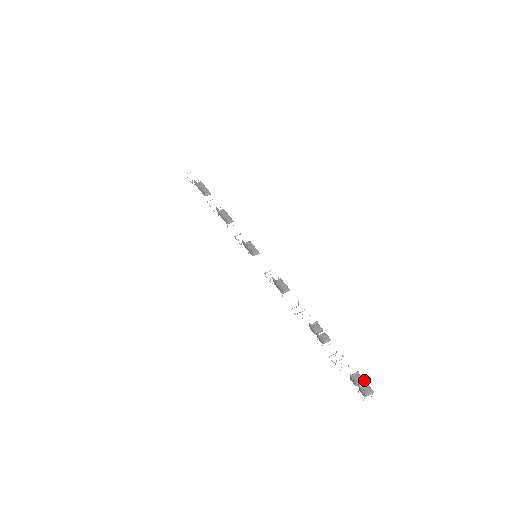
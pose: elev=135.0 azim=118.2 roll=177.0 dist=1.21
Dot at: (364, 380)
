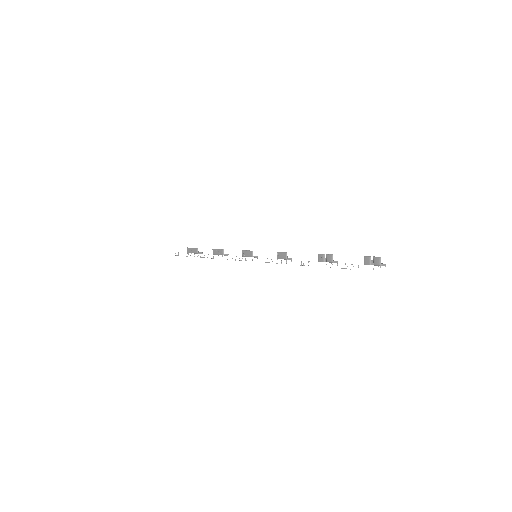
Dot at: occluded
